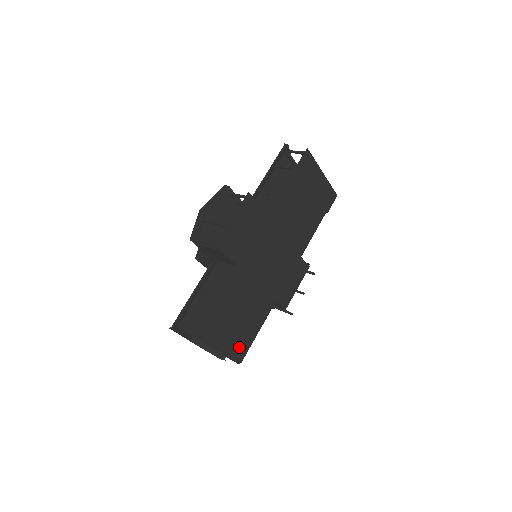
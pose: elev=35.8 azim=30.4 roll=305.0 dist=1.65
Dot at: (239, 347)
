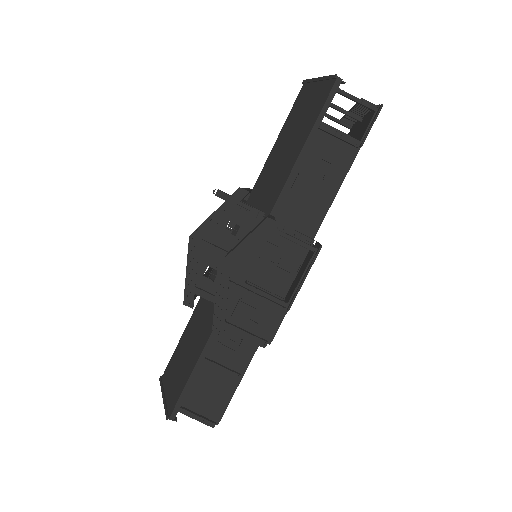
Dot at: occluded
